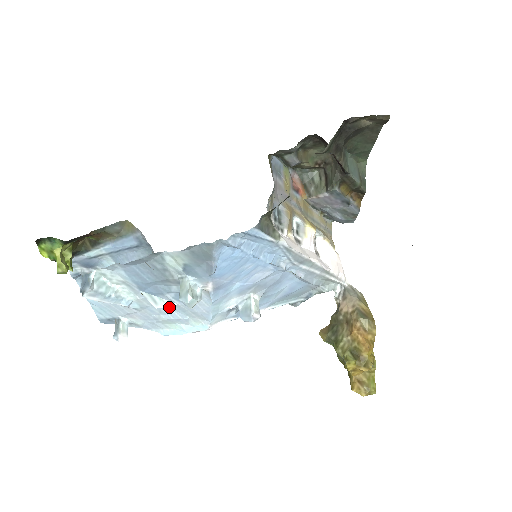
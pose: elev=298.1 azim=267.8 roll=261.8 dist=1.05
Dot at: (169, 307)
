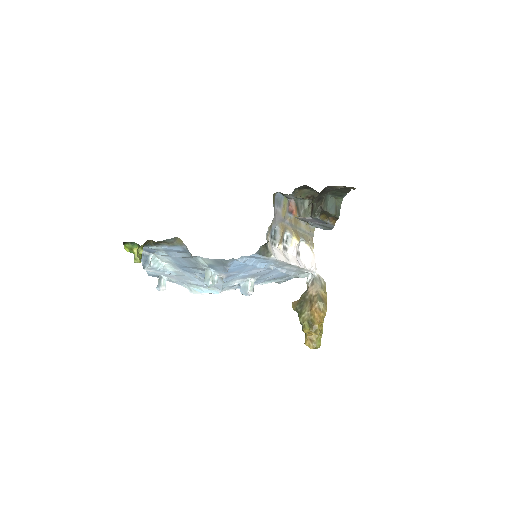
Dot at: (196, 278)
